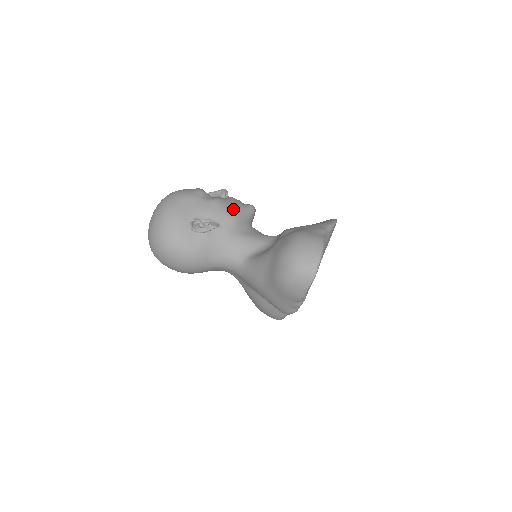
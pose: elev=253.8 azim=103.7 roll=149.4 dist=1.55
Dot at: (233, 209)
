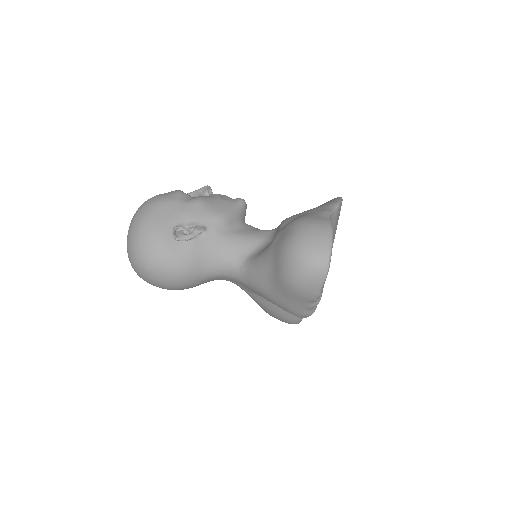
Dot at: (219, 207)
